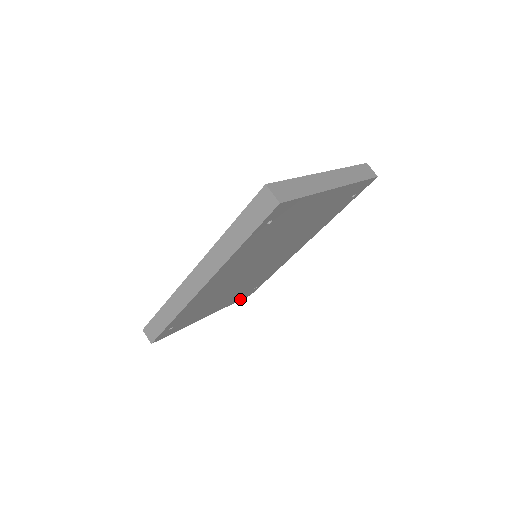
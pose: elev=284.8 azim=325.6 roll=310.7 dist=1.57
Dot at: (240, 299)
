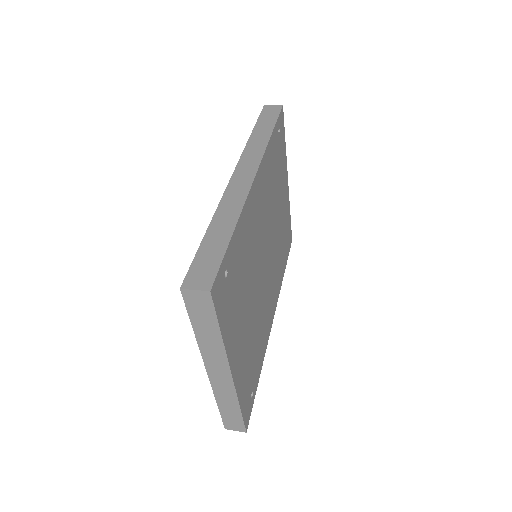
Dot at: (243, 414)
